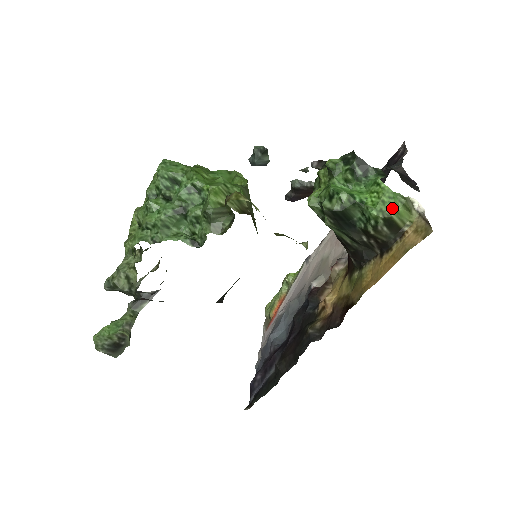
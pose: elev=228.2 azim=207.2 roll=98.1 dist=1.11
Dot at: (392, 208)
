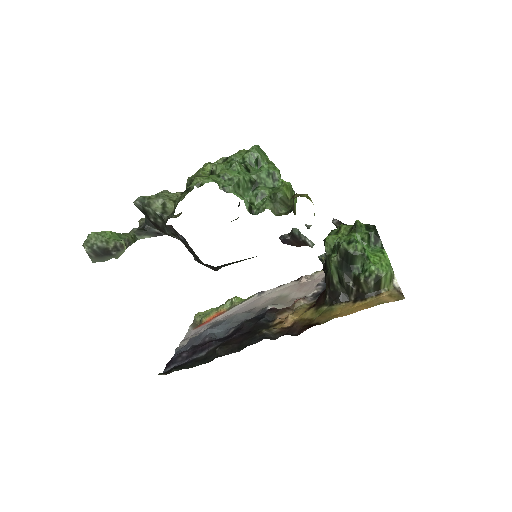
Dot at: (385, 271)
